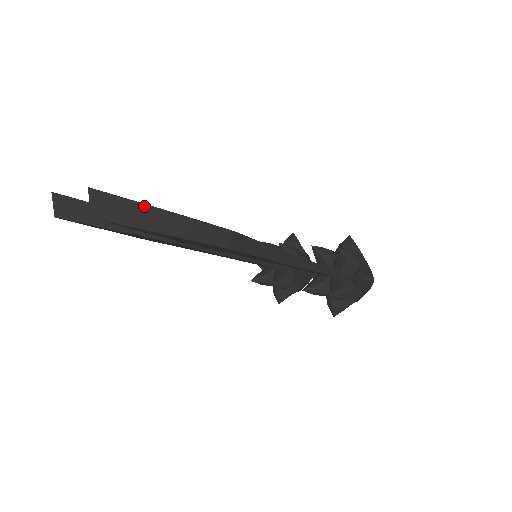
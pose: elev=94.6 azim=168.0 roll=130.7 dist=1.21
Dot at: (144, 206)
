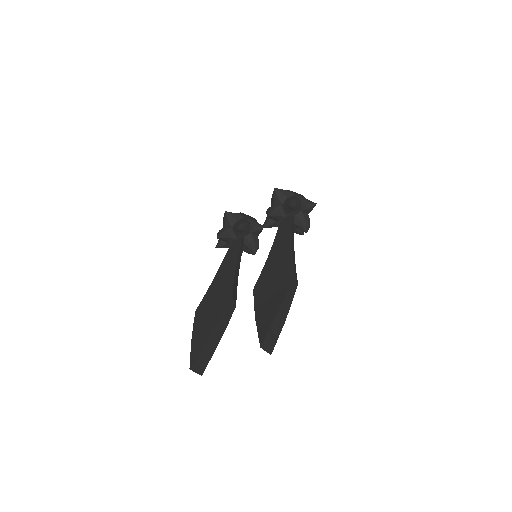
Dot at: (275, 319)
